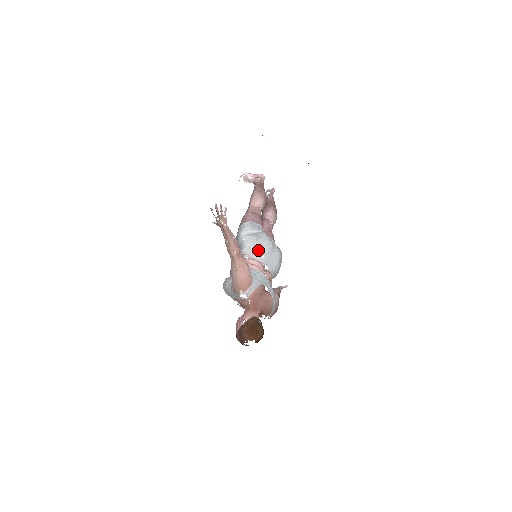
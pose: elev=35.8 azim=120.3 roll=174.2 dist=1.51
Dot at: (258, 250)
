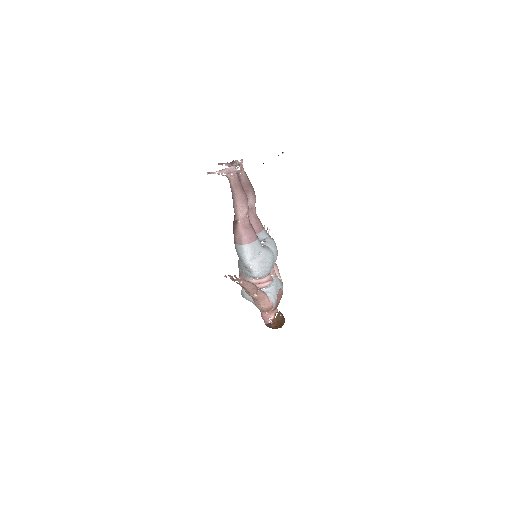
Dot at: (266, 273)
